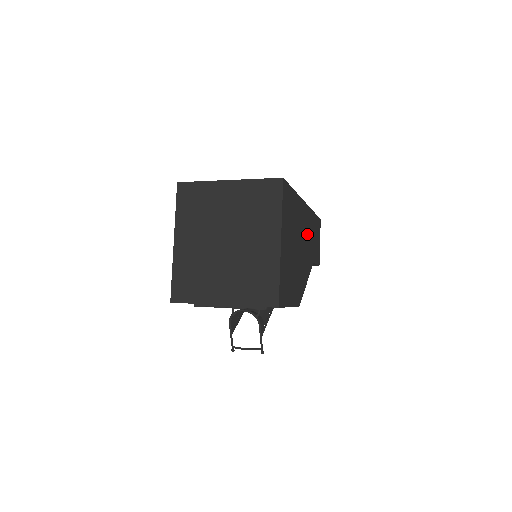
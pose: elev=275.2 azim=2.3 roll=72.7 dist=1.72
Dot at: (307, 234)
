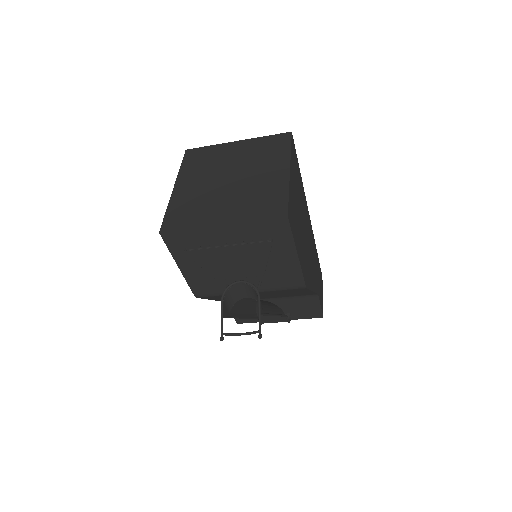
Dot at: (311, 247)
